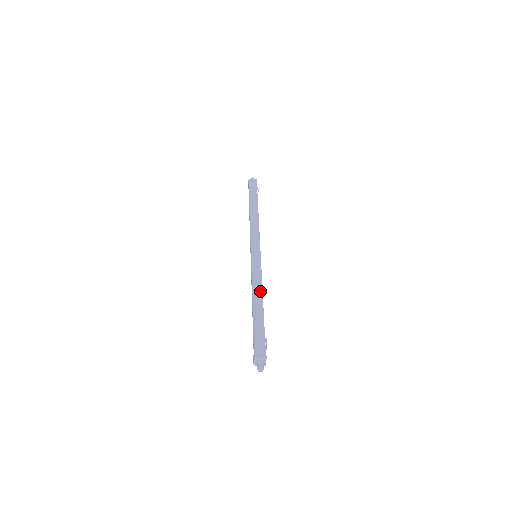
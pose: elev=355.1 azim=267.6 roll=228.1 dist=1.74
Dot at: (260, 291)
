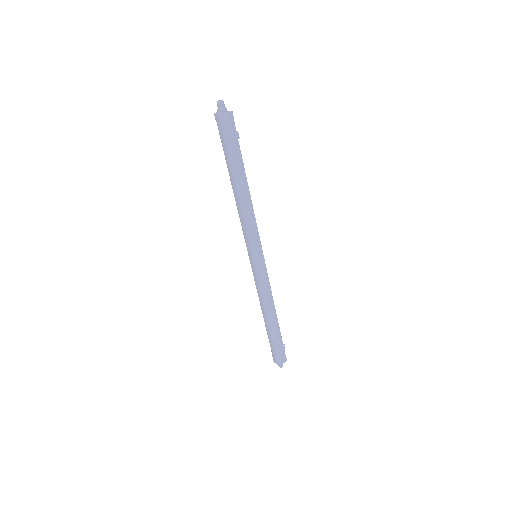
Dot at: (272, 304)
